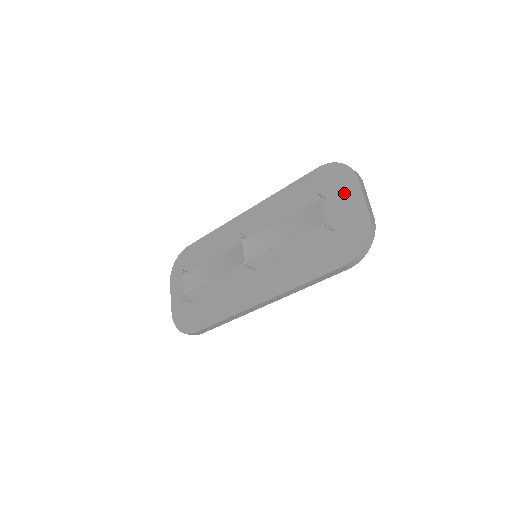
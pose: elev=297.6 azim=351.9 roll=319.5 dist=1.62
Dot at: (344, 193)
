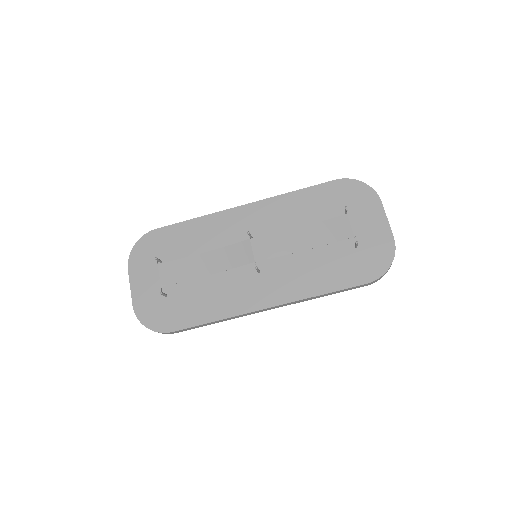
Dot at: (367, 212)
